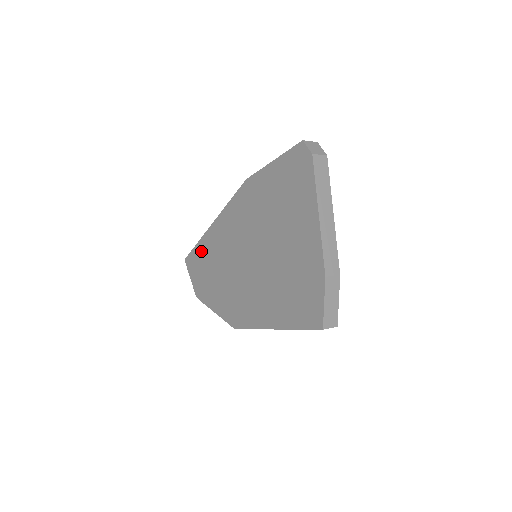
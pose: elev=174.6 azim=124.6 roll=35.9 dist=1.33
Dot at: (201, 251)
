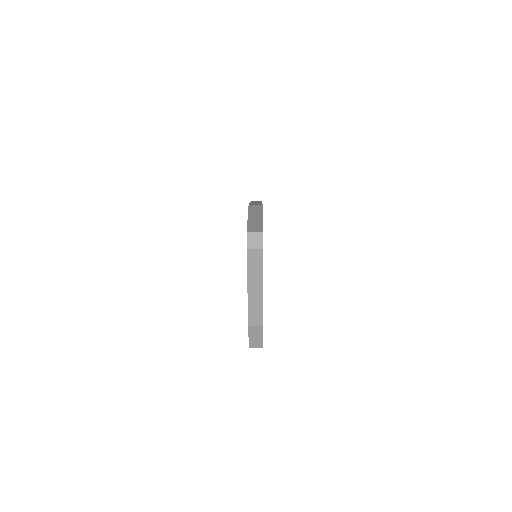
Dot at: occluded
